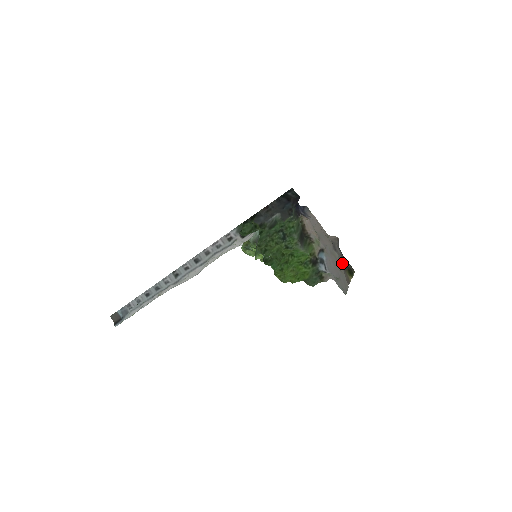
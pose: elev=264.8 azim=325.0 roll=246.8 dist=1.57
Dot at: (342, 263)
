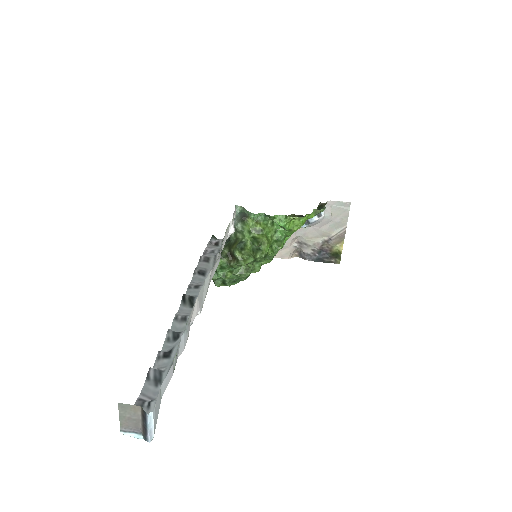
Dot at: (322, 247)
